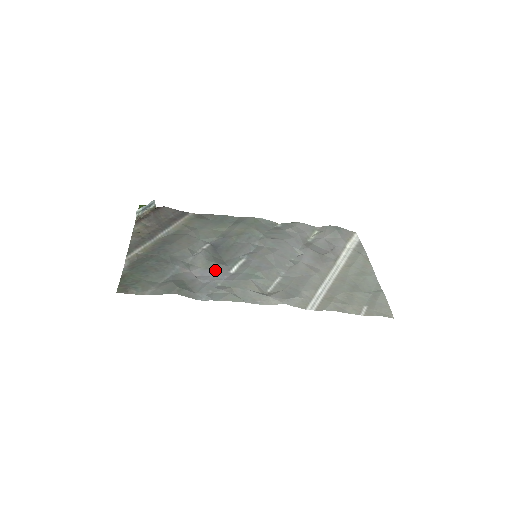
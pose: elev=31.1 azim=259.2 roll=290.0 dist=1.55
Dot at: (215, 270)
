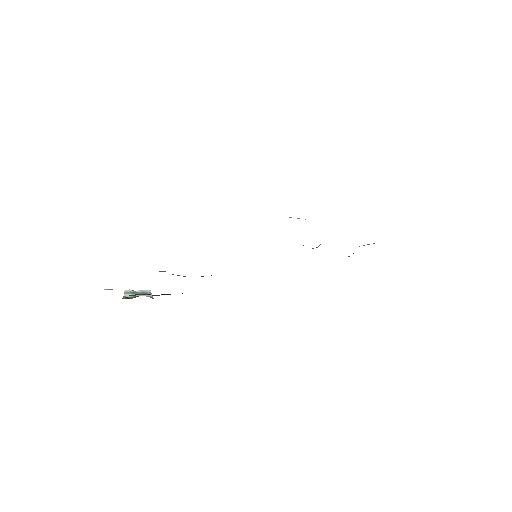
Dot at: occluded
